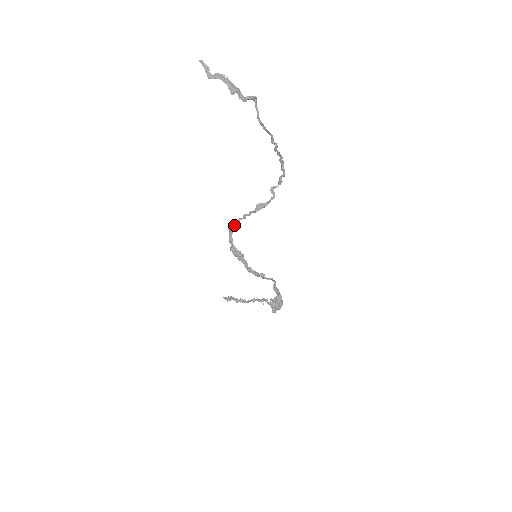
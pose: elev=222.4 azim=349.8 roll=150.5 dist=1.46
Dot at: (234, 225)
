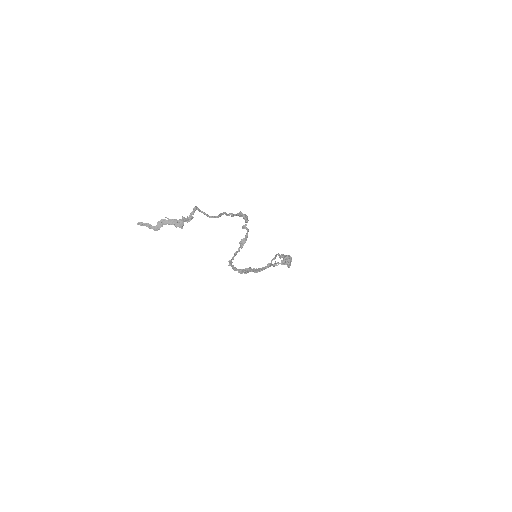
Dot at: (231, 262)
